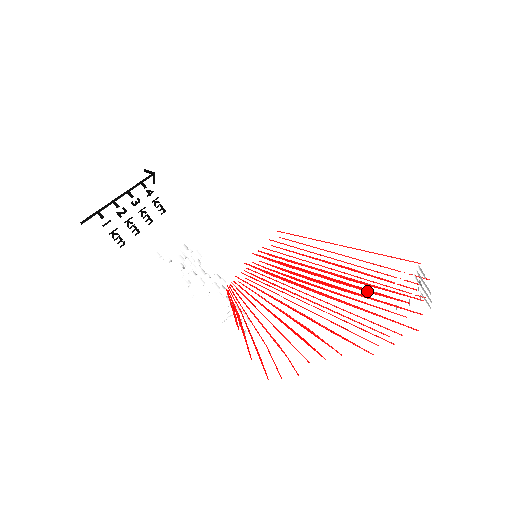
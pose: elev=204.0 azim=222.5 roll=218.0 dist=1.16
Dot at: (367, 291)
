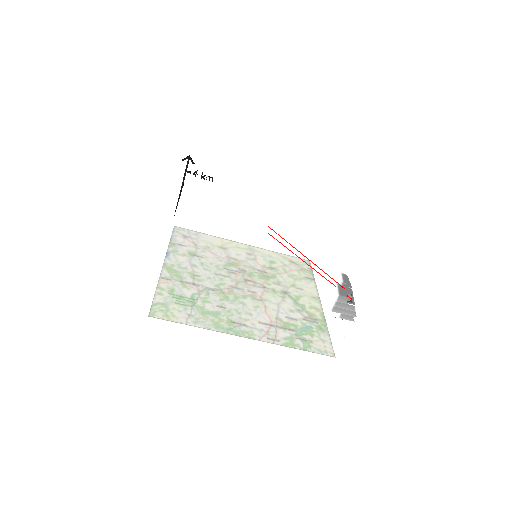
Dot at: occluded
